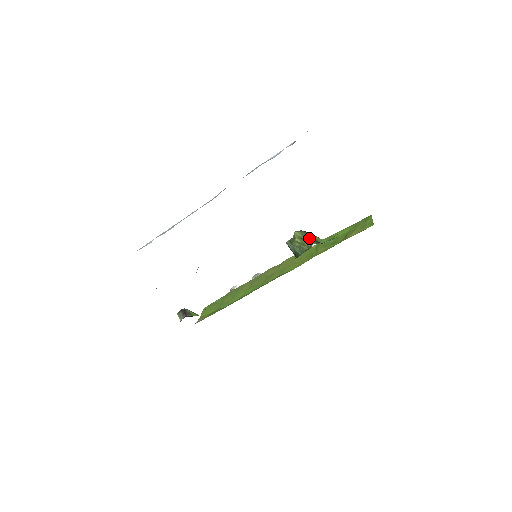
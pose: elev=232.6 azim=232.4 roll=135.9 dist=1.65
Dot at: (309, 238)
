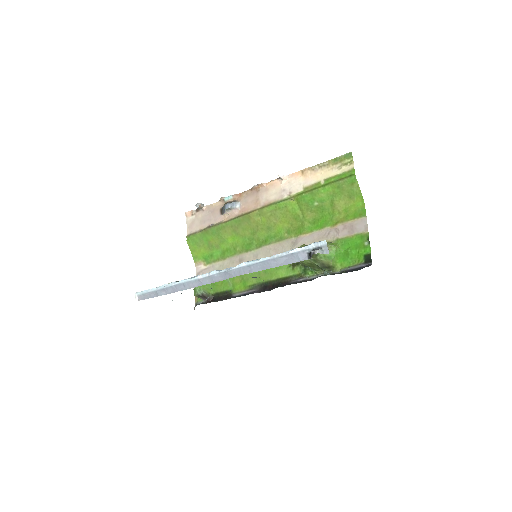
Dot at: (320, 268)
